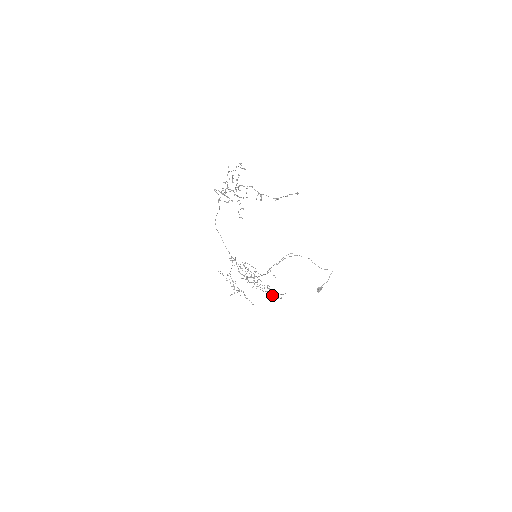
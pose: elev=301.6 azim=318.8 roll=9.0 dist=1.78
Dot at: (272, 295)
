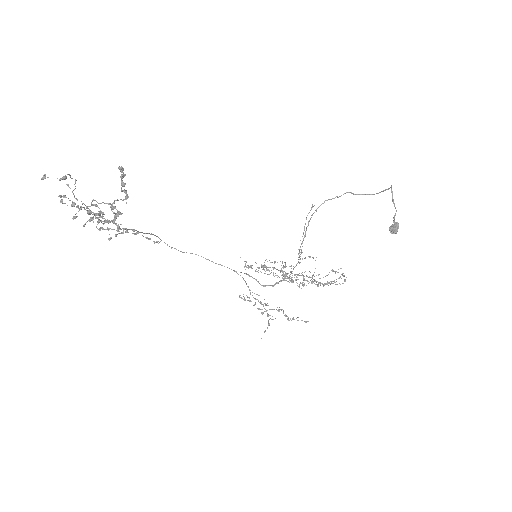
Dot at: occluded
